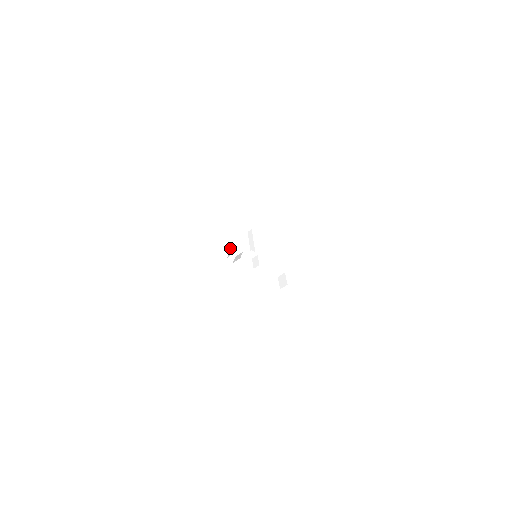
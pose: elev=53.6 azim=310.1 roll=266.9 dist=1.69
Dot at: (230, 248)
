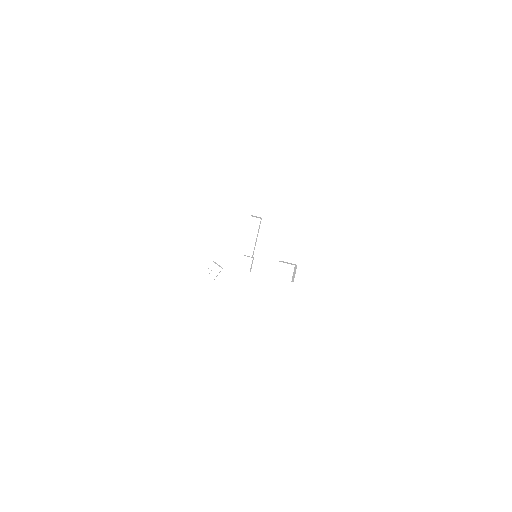
Dot at: (214, 262)
